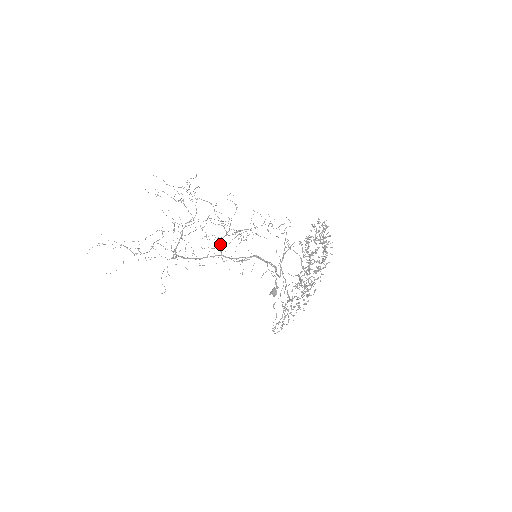
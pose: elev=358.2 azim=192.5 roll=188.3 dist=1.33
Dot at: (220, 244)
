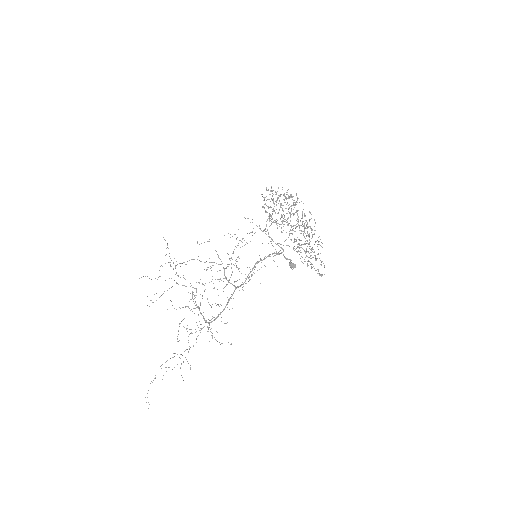
Dot at: (227, 280)
